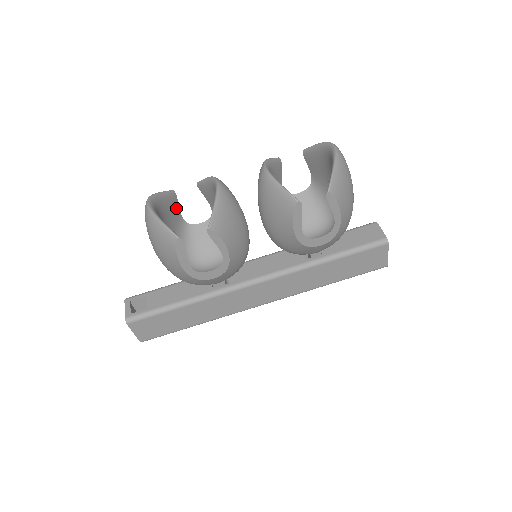
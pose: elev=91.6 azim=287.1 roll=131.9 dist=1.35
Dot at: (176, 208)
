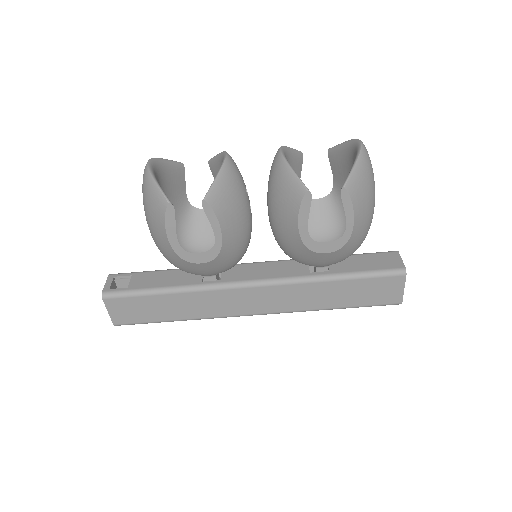
Dot at: (182, 184)
